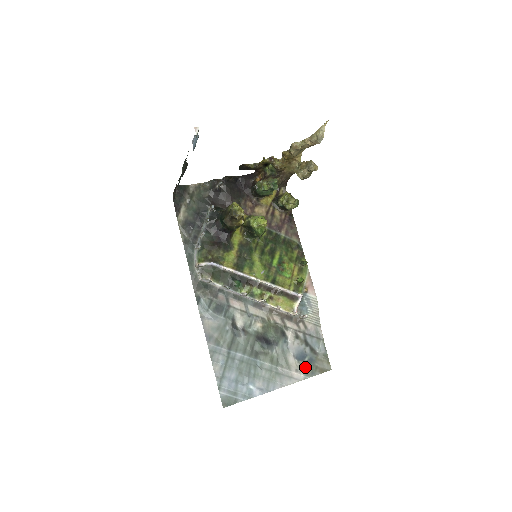
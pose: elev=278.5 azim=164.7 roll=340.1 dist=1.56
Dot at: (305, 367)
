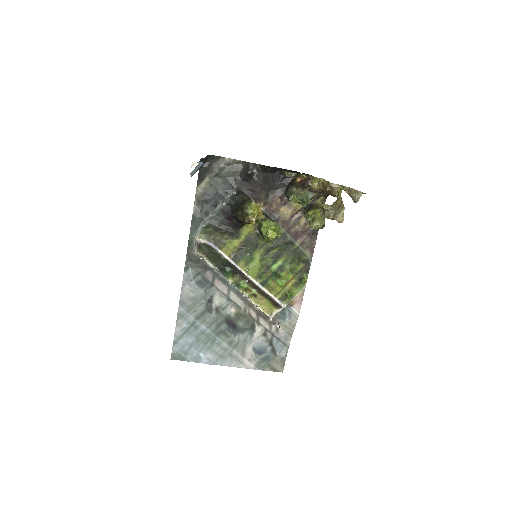
Dot at: (259, 360)
